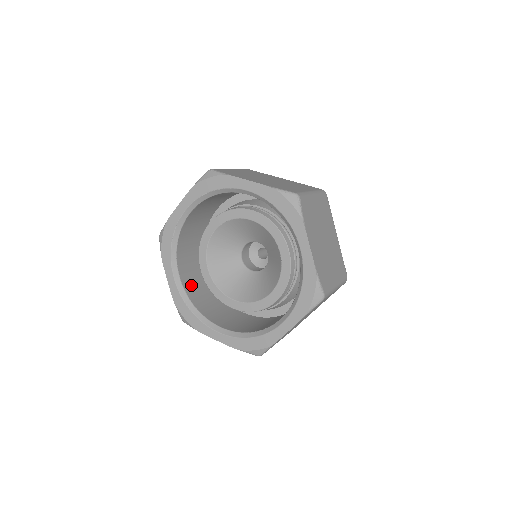
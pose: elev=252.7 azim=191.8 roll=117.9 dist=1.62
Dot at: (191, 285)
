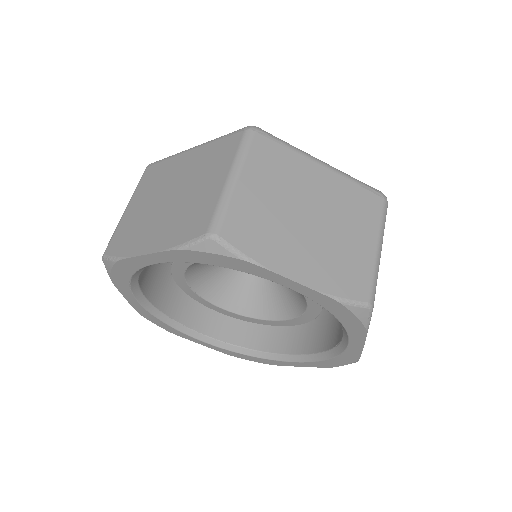
Dot at: (227, 326)
